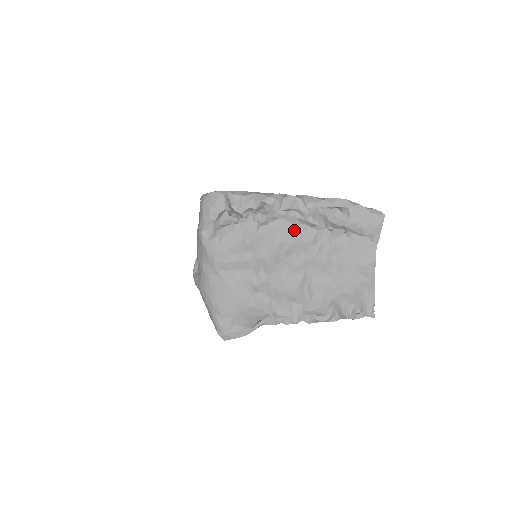
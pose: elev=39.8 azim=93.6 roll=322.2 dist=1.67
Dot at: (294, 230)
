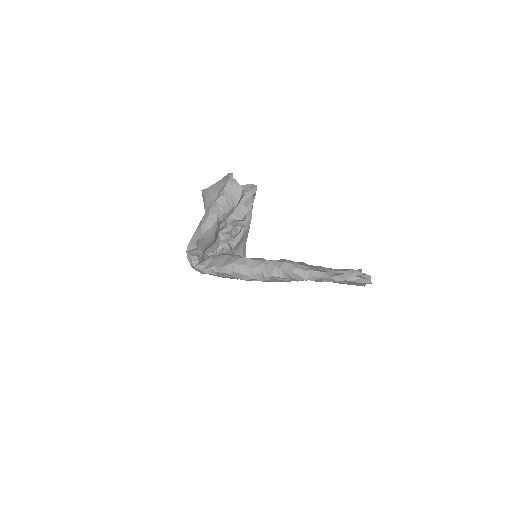
Dot at: (283, 281)
